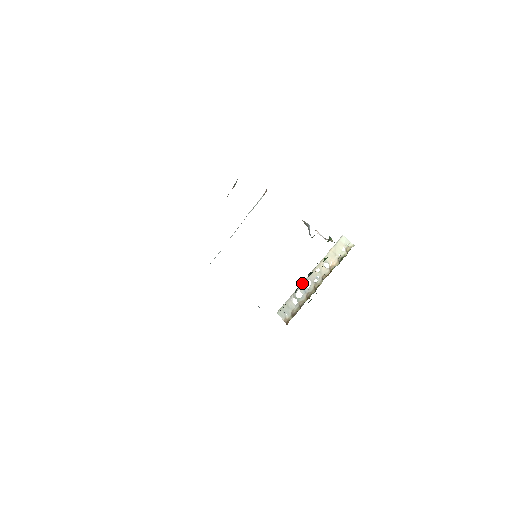
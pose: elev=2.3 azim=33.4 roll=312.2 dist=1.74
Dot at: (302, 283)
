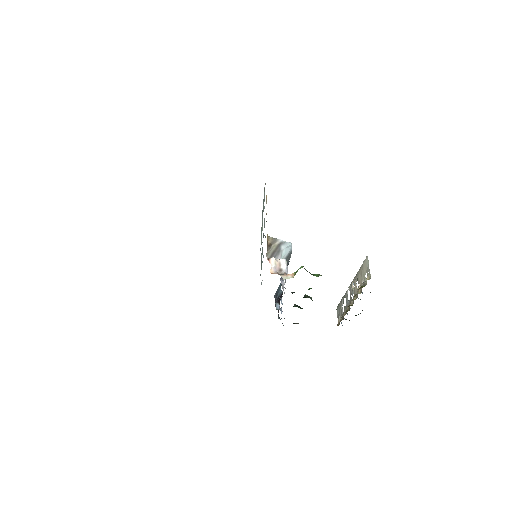
Dot at: (346, 291)
